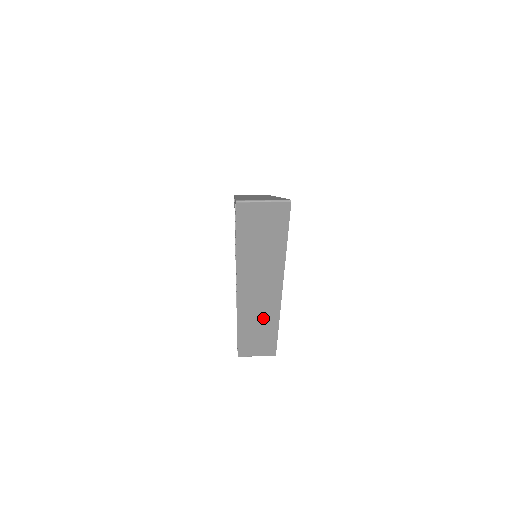
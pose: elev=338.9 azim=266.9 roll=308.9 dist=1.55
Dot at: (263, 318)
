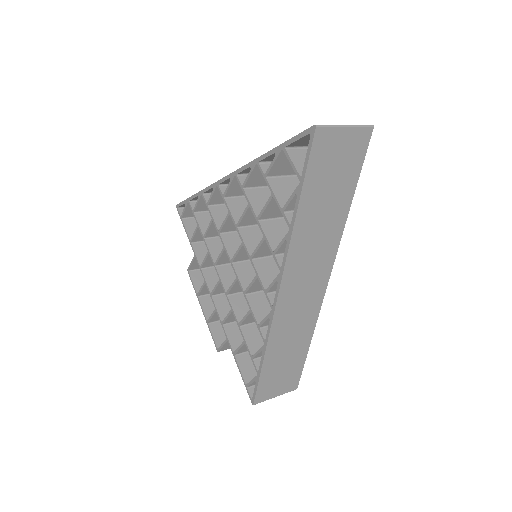
Dot at: (298, 329)
